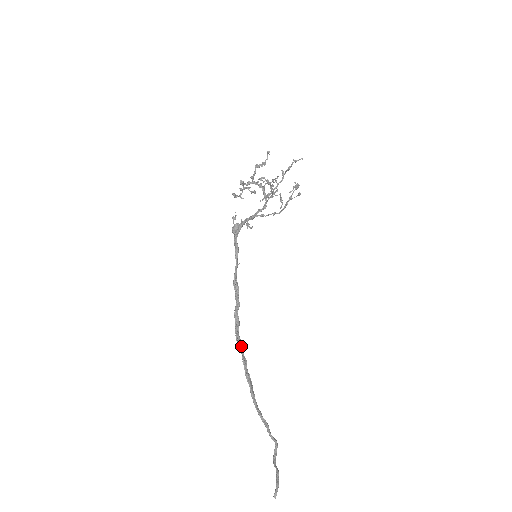
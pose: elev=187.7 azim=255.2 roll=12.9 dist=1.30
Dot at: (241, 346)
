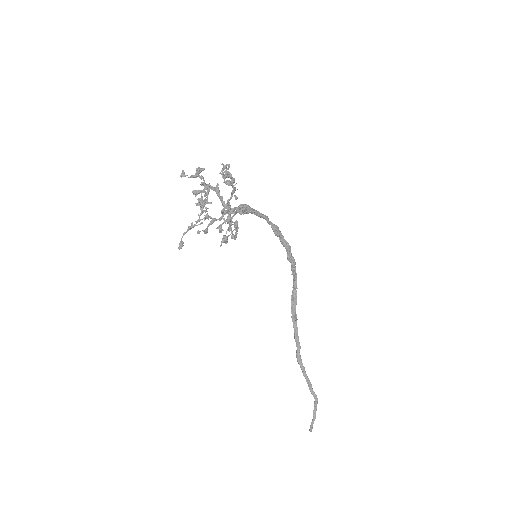
Dot at: (291, 311)
